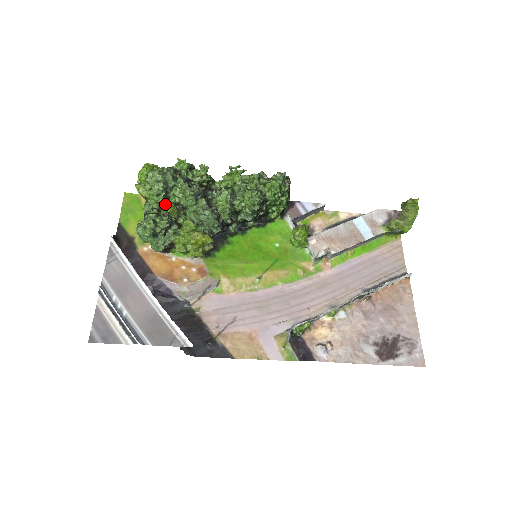
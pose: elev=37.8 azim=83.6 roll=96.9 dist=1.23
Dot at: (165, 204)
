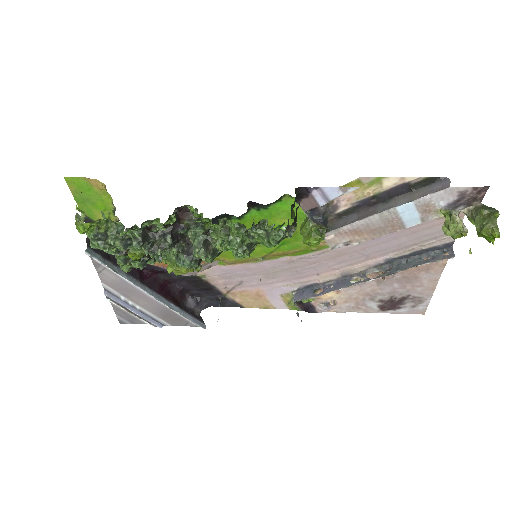
Dot at: (130, 255)
